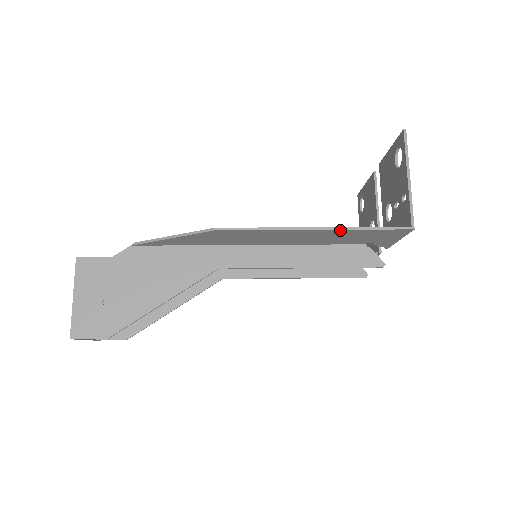
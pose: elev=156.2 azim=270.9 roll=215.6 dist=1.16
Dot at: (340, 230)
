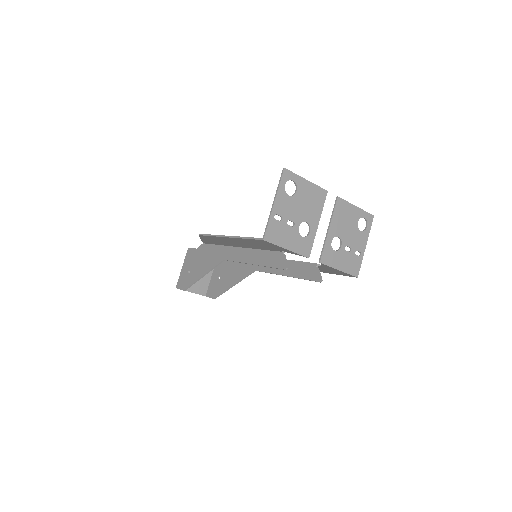
Dot at: (237, 238)
